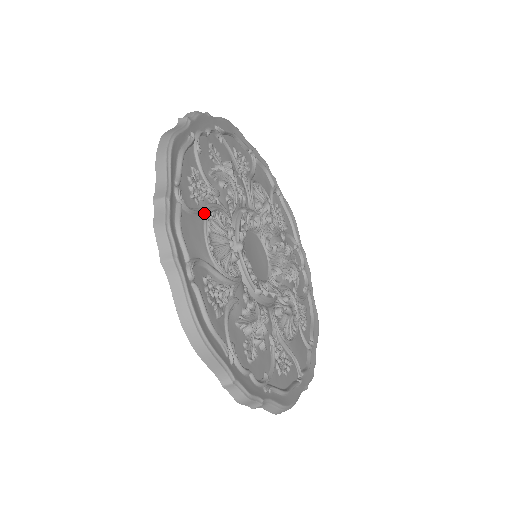
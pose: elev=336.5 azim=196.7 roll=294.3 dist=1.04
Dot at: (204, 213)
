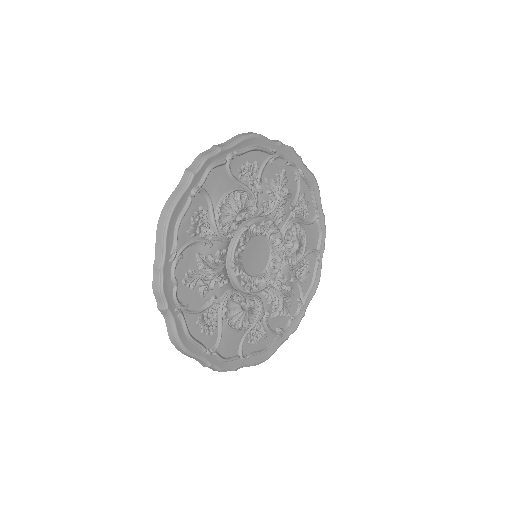
Dot at: (239, 186)
